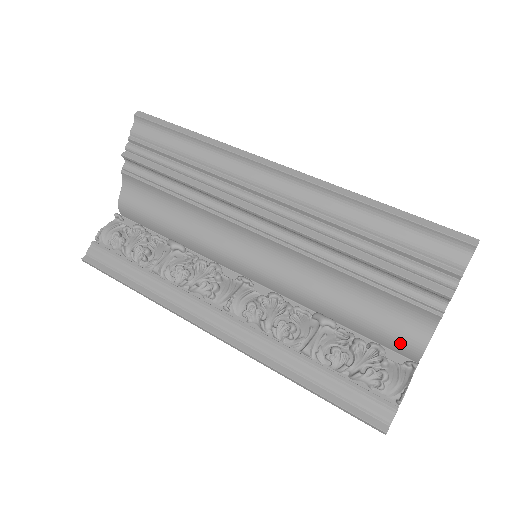
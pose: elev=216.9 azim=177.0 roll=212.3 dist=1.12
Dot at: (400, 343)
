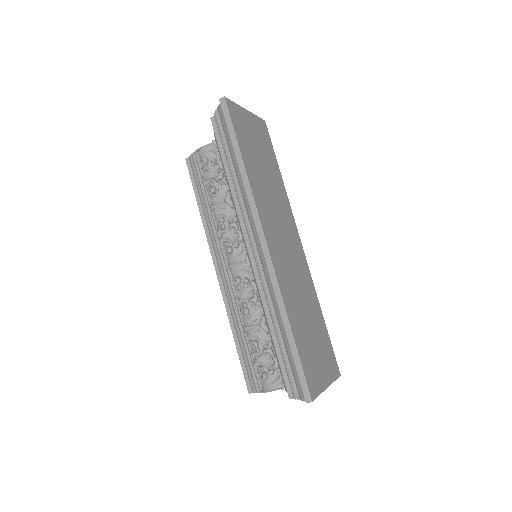
Dot at: (281, 375)
